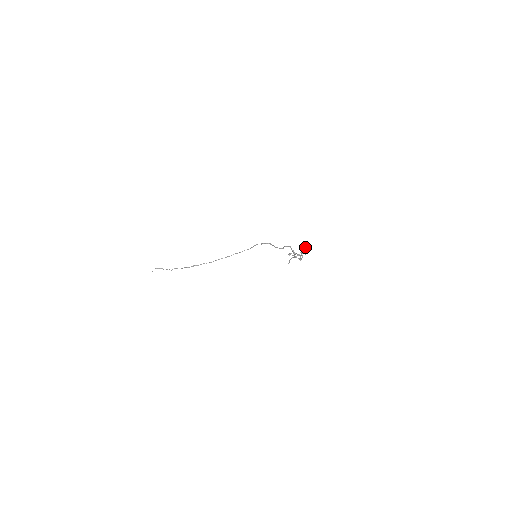
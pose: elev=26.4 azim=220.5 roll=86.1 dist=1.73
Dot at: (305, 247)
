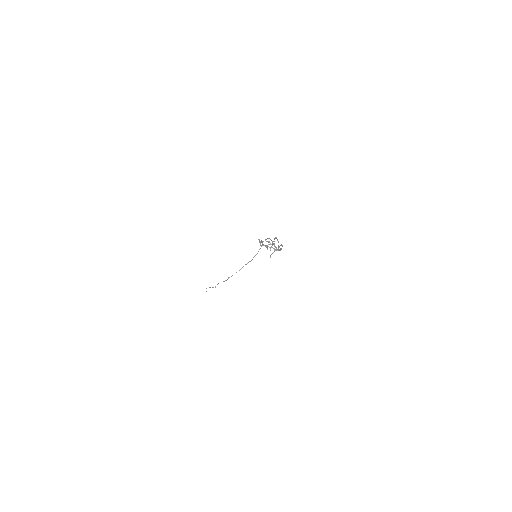
Dot at: occluded
